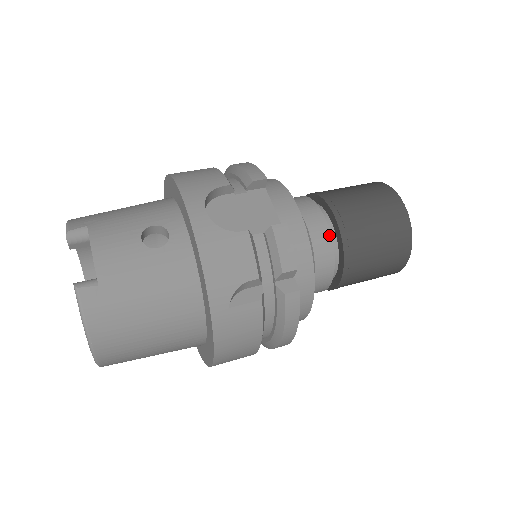
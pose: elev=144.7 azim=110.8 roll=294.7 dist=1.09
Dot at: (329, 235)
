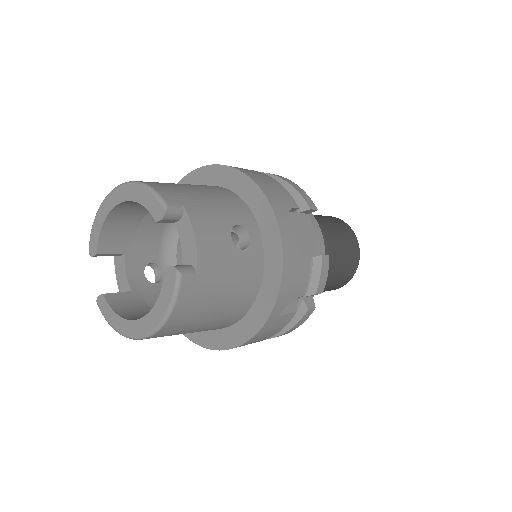
Dot at: occluded
